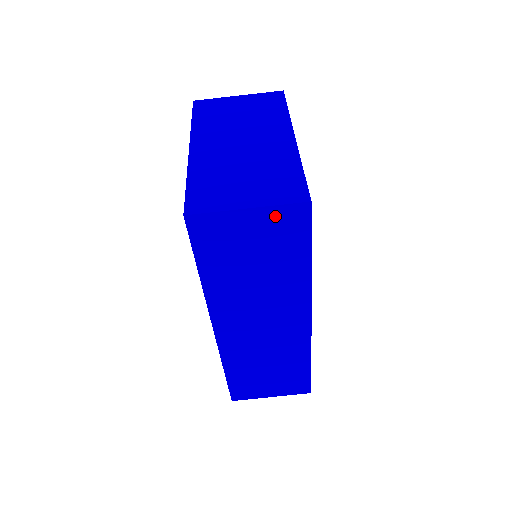
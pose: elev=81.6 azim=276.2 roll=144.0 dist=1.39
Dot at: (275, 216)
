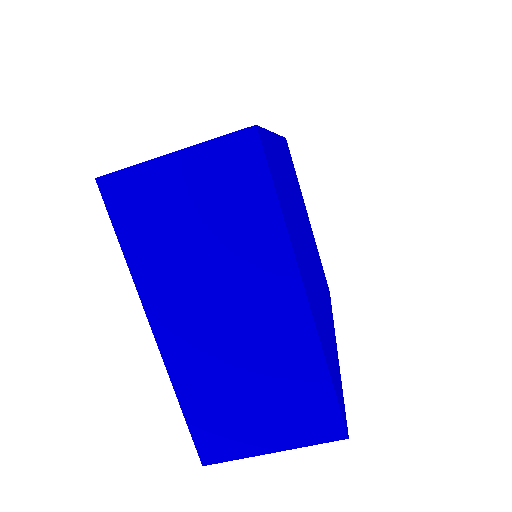
Dot at: occluded
